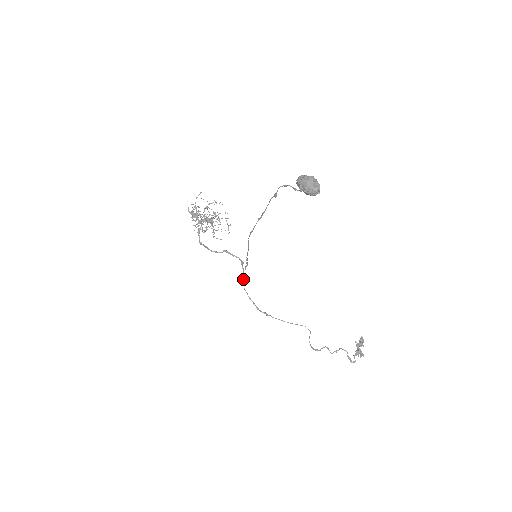
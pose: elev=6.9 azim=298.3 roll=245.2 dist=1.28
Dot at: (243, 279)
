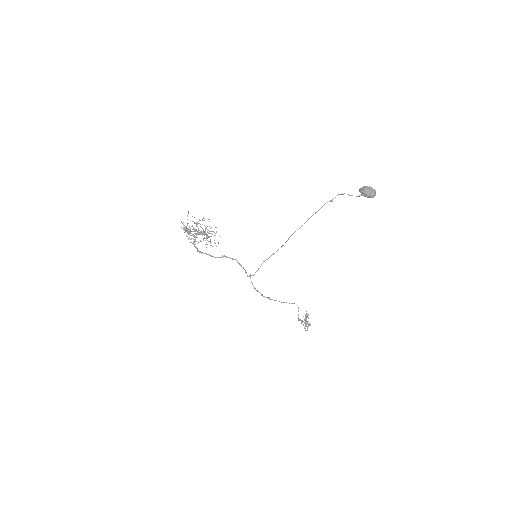
Dot at: (250, 274)
